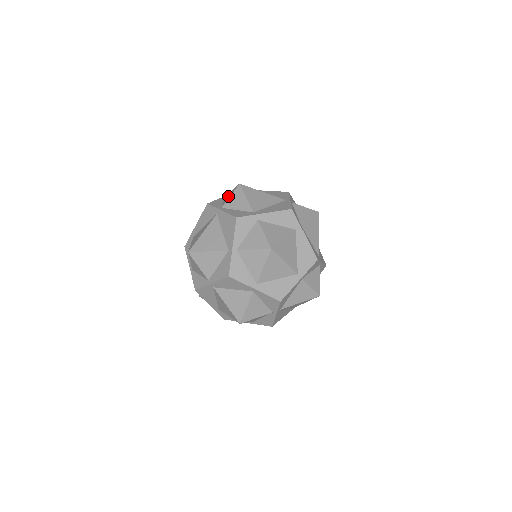
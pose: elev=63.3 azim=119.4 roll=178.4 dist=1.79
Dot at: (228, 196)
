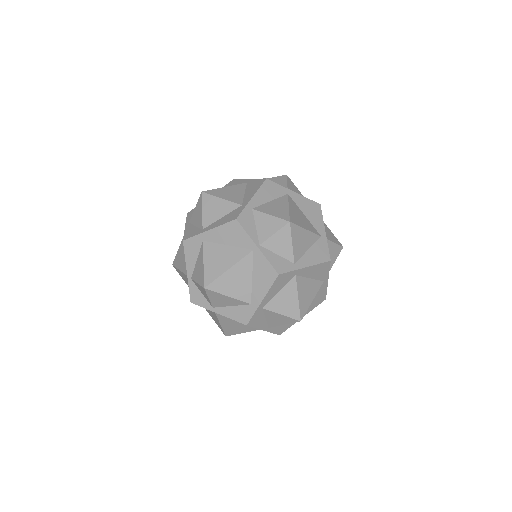
Dot at: (203, 293)
